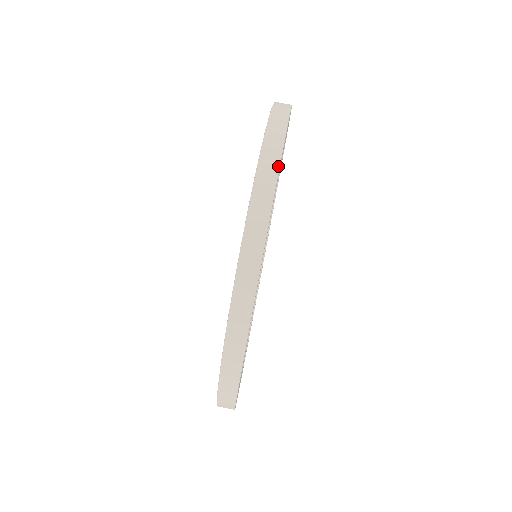
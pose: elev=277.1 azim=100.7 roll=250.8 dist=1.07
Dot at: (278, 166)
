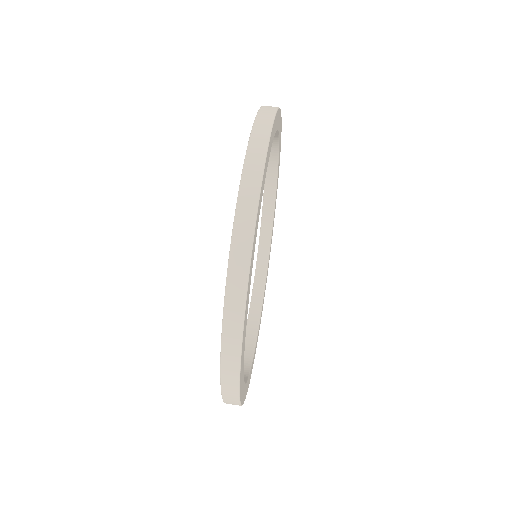
Dot at: occluded
